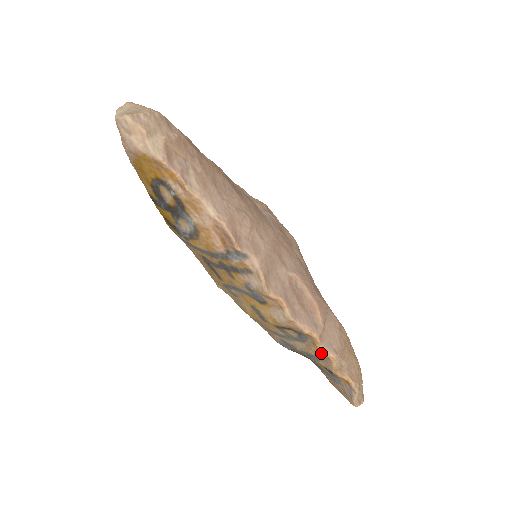
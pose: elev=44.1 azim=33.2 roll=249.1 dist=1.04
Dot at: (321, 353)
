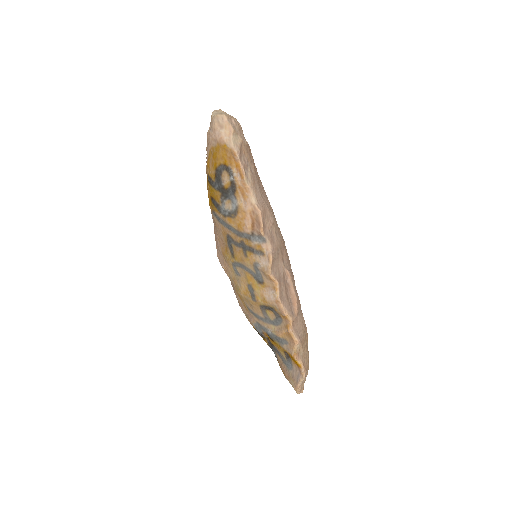
Dot at: (289, 336)
